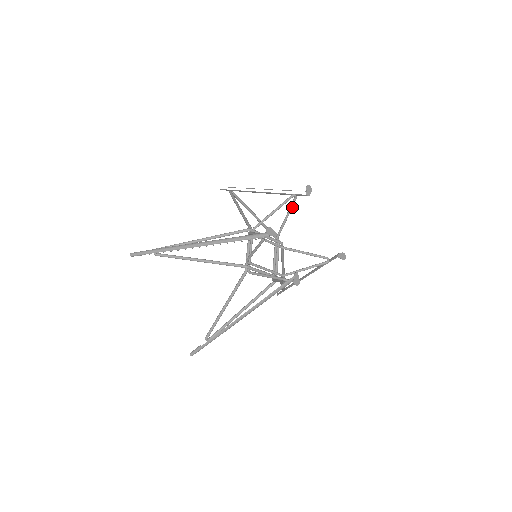
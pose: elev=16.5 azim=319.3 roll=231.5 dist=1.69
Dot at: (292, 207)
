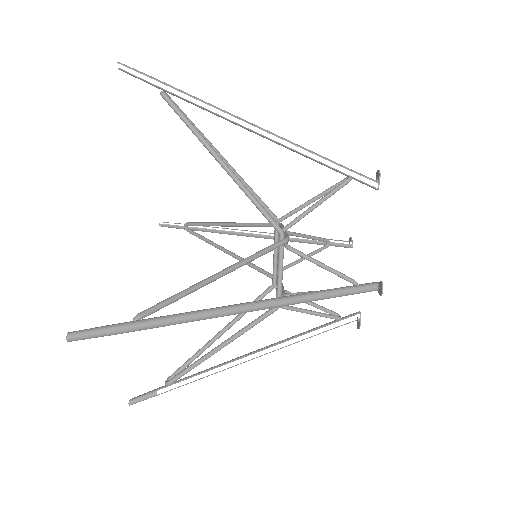
Dot at: (332, 189)
